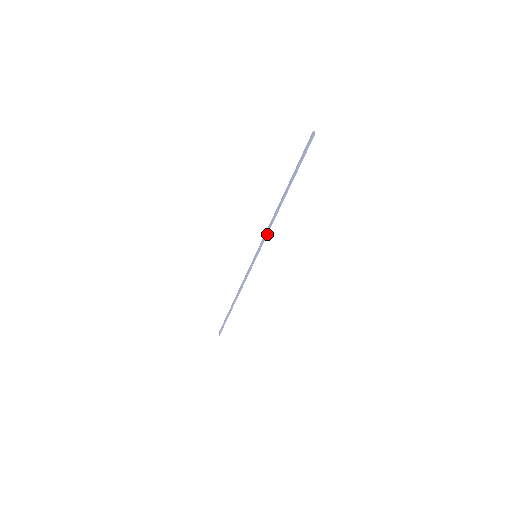
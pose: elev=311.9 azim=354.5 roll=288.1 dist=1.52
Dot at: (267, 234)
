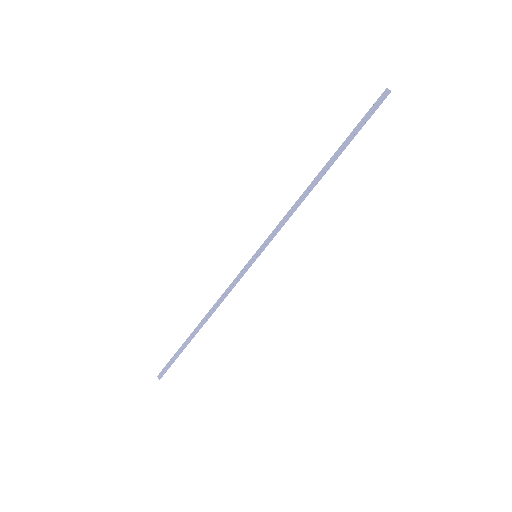
Dot at: (284, 224)
